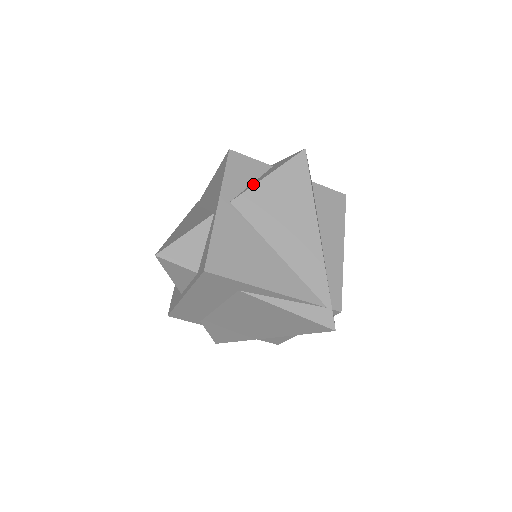
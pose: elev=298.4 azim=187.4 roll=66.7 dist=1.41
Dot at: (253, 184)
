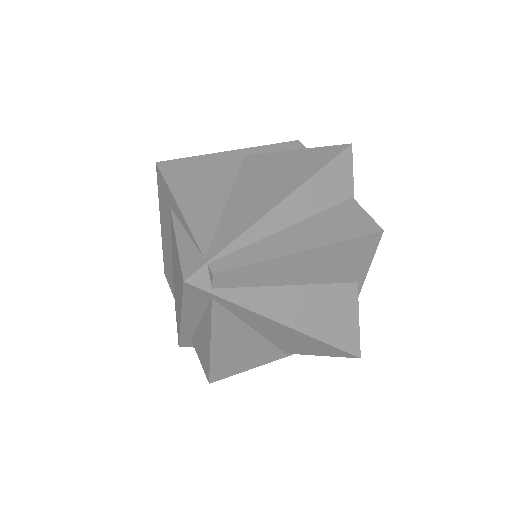
Dot at: occluded
